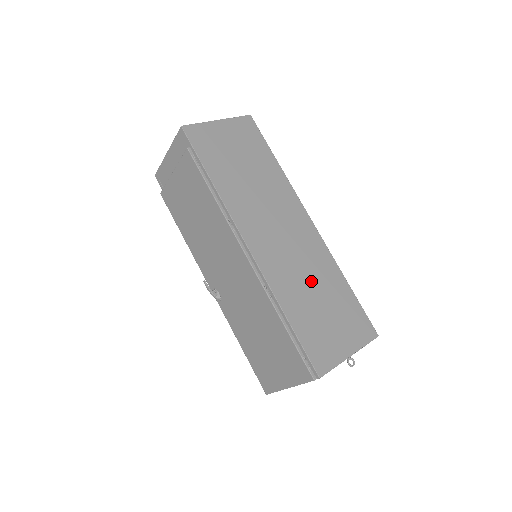
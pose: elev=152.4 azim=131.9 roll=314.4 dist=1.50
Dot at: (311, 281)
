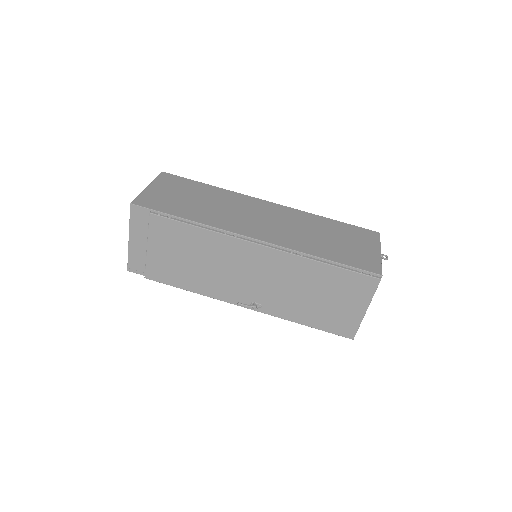
Dot at: (311, 231)
